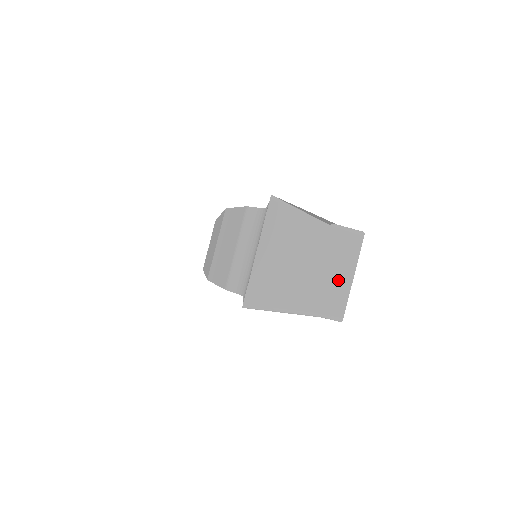
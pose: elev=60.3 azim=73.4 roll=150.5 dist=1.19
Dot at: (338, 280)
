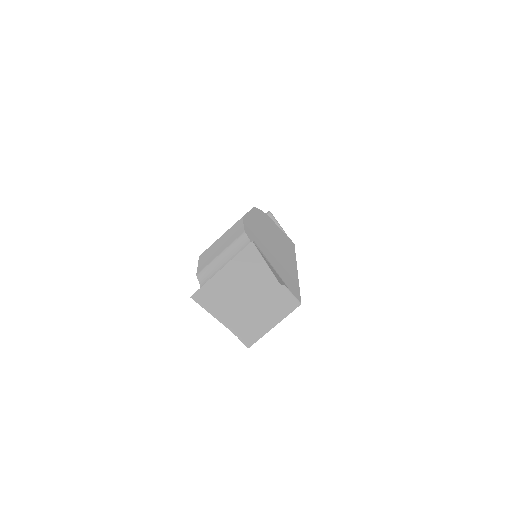
Dot at: (262, 322)
